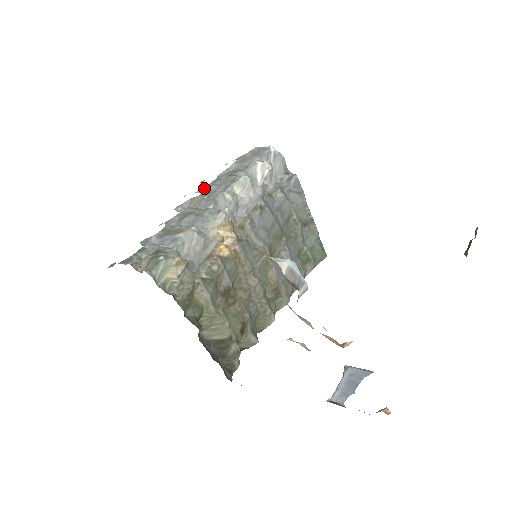
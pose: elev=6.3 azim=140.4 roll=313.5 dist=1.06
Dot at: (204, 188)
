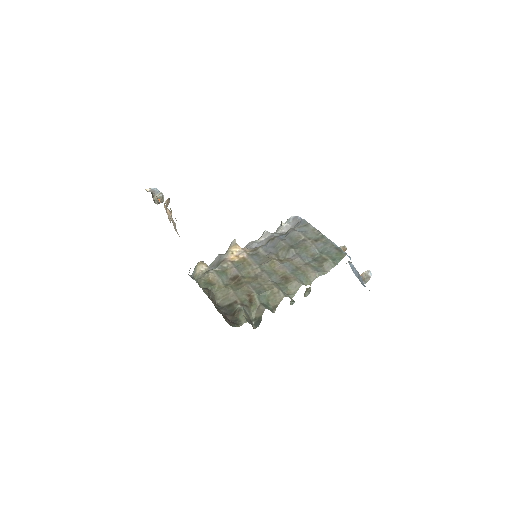
Dot at: occluded
